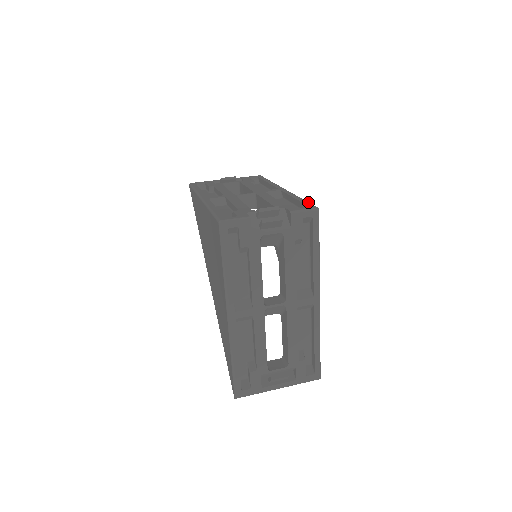
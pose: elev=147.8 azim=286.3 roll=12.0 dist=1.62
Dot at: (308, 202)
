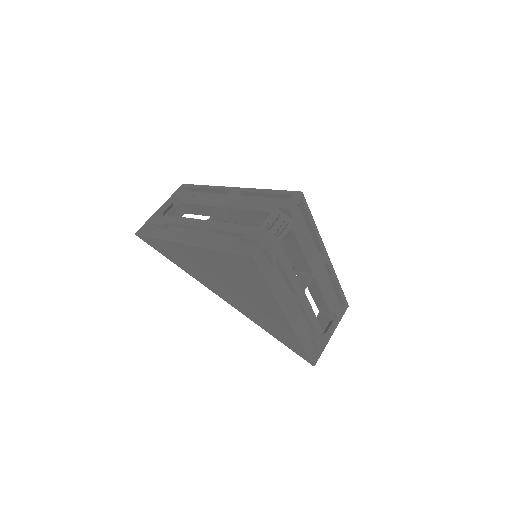
Dot at: (283, 190)
